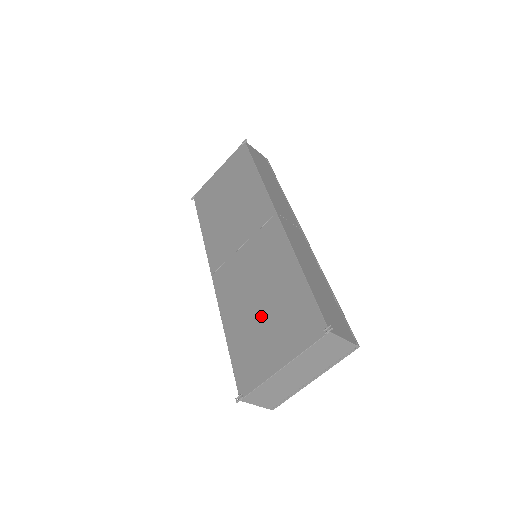
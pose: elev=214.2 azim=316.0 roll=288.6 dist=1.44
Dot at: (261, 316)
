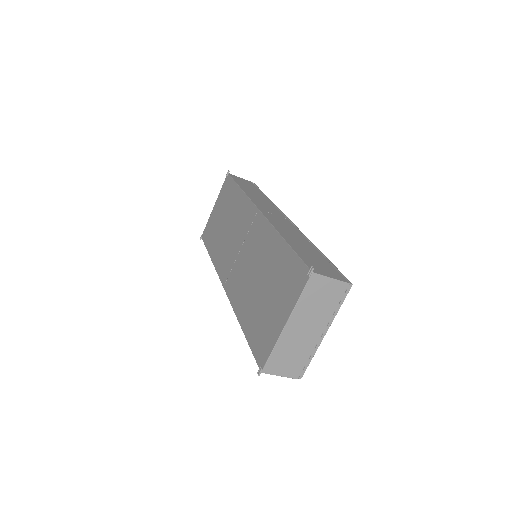
Dot at: (263, 294)
